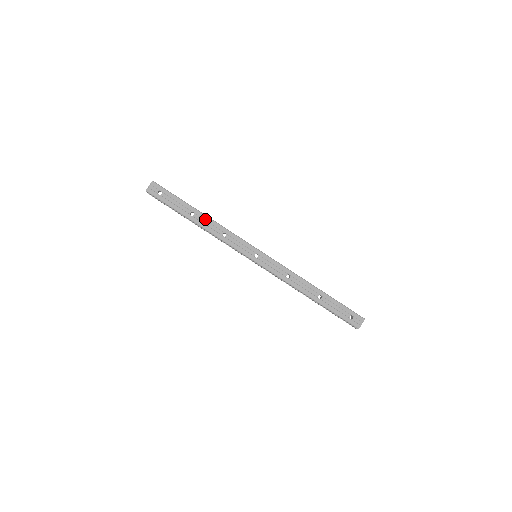
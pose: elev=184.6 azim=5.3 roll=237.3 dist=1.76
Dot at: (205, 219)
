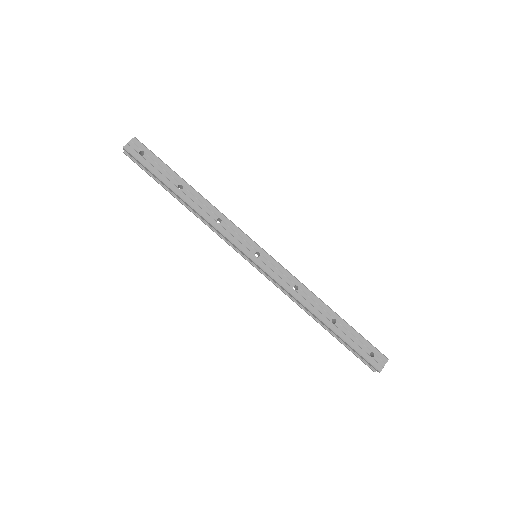
Dot at: (196, 196)
